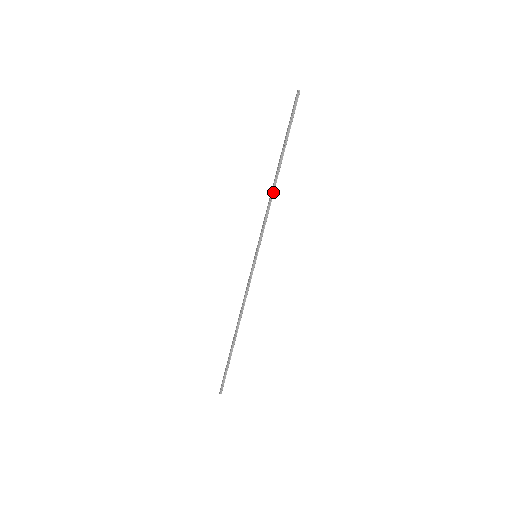
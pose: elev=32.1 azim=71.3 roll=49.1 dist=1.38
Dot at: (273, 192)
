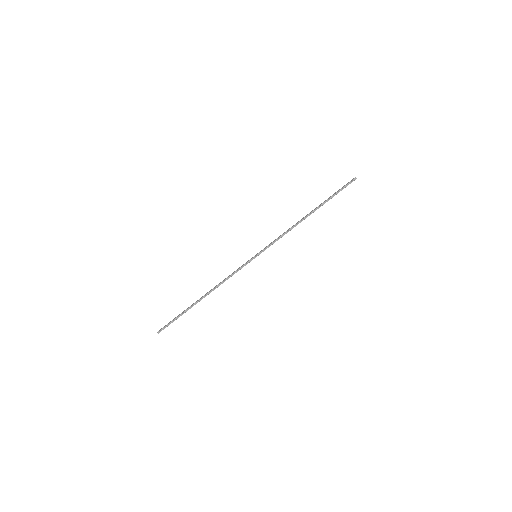
Dot at: (297, 224)
